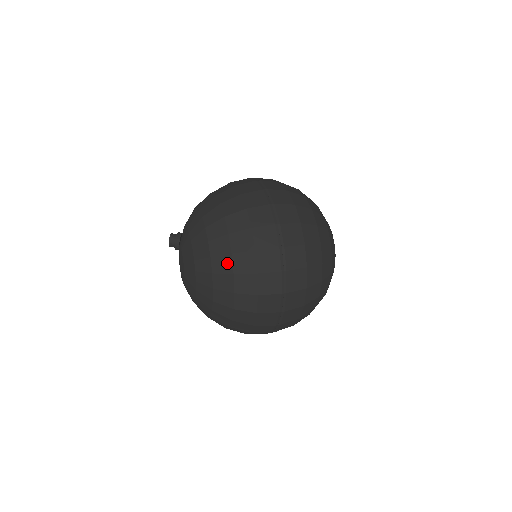
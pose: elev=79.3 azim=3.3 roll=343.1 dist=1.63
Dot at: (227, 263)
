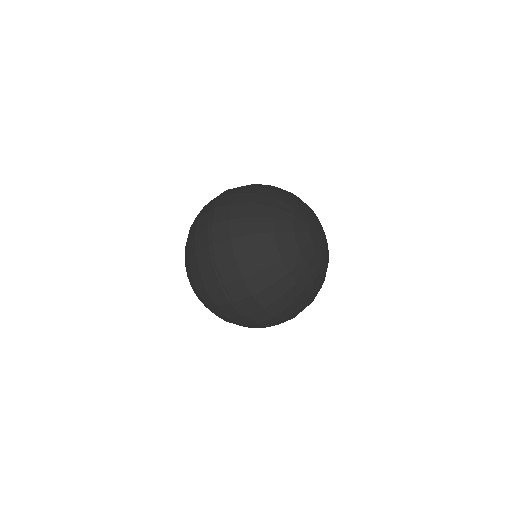
Dot at: (192, 281)
